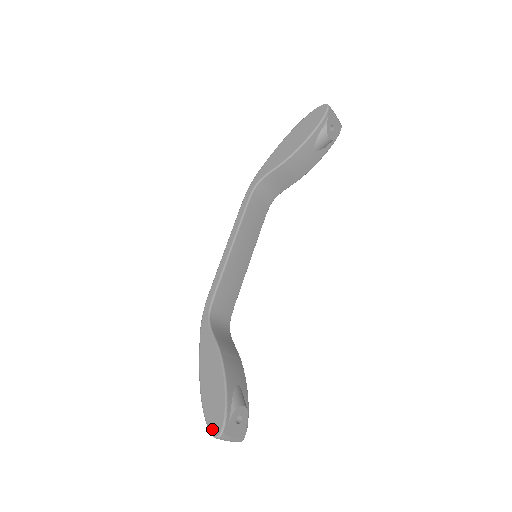
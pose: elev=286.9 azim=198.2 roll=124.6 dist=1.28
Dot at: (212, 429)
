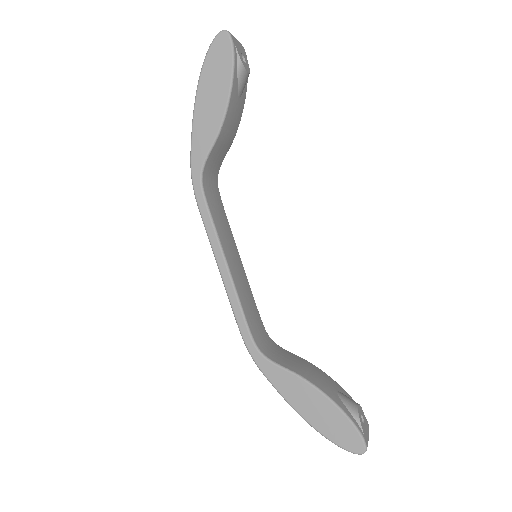
Dot at: (353, 450)
